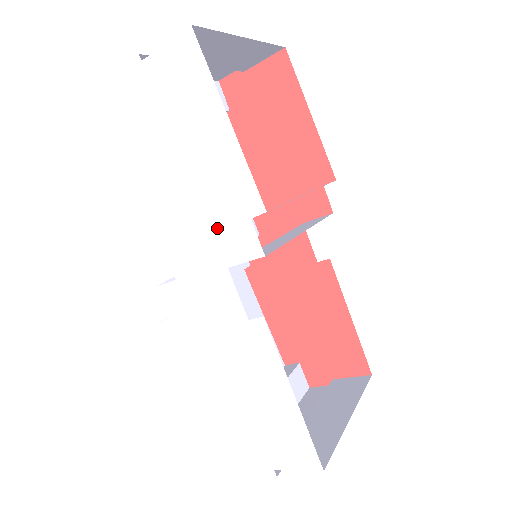
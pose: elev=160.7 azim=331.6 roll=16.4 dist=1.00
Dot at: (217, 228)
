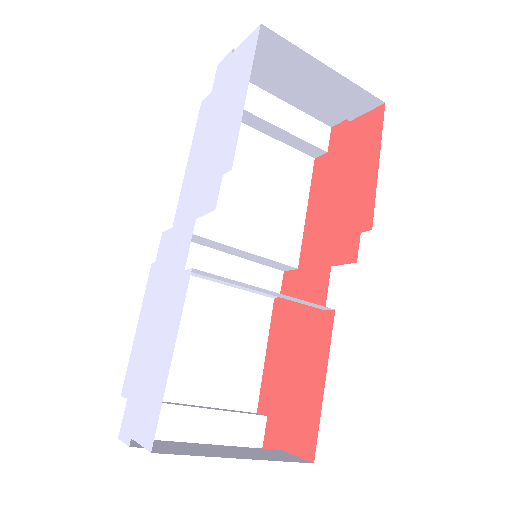
Dot at: (206, 183)
